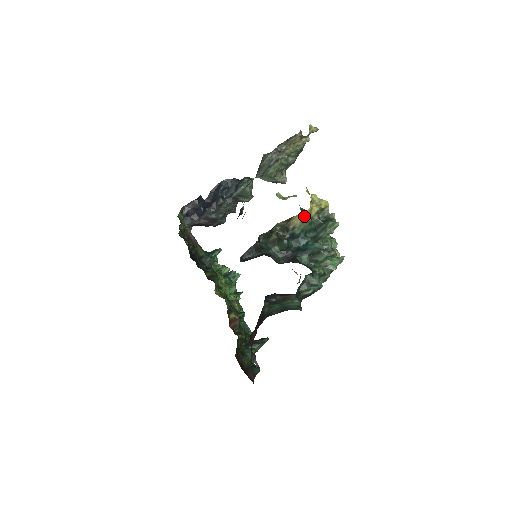
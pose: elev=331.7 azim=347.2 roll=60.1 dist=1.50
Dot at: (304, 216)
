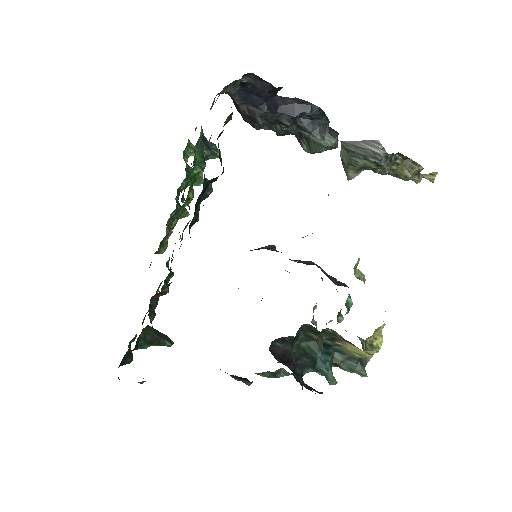
Dot at: (361, 354)
